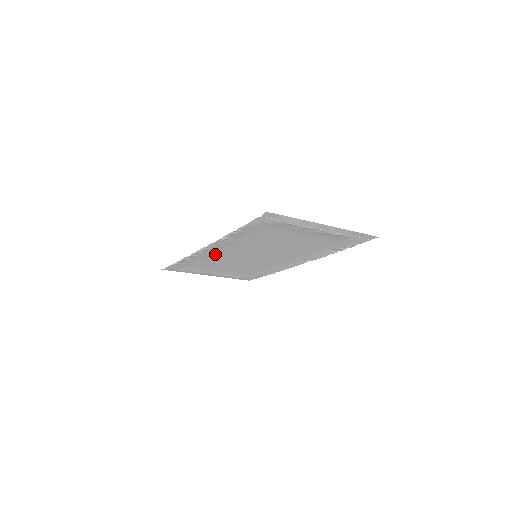
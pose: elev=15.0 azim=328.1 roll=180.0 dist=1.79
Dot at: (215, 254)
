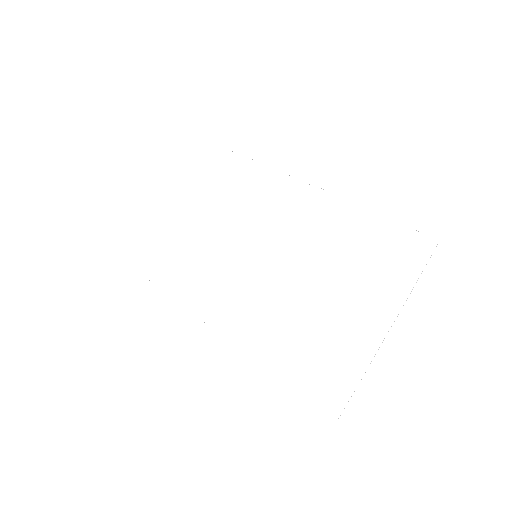
Dot at: occluded
